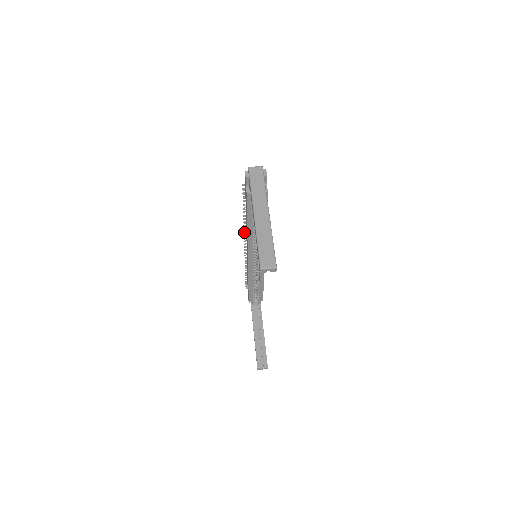
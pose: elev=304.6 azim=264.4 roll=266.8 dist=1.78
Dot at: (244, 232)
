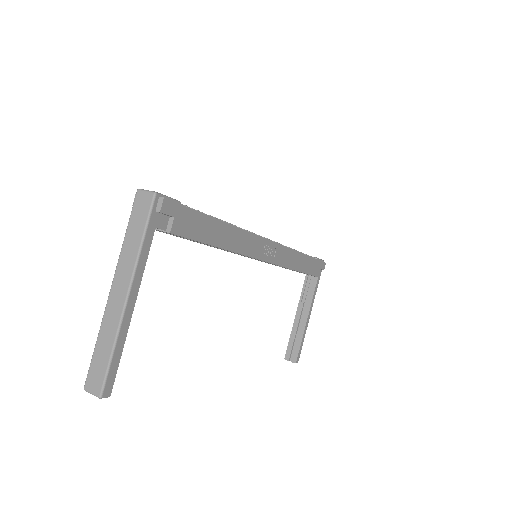
Dot at: occluded
